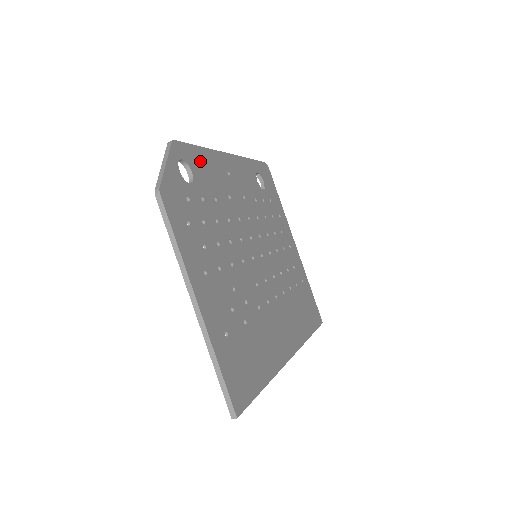
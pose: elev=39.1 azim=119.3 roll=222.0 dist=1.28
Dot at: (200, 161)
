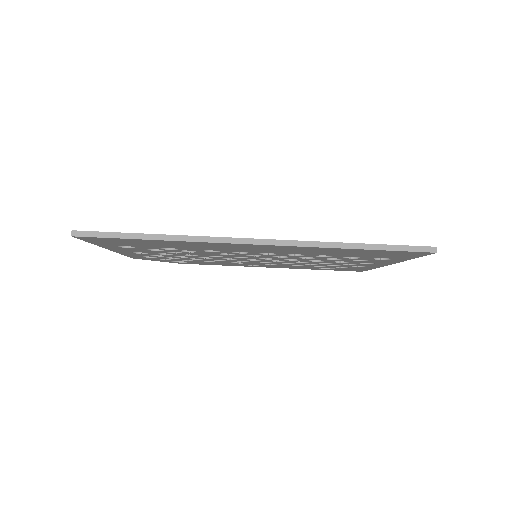
Dot at: occluded
